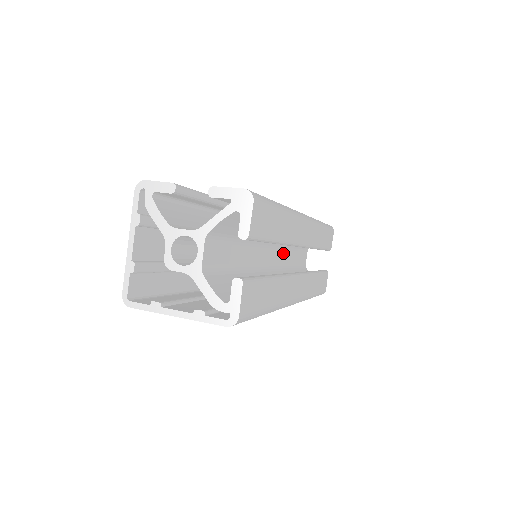
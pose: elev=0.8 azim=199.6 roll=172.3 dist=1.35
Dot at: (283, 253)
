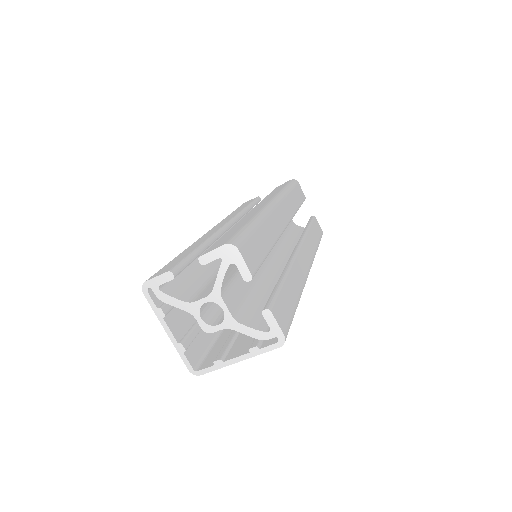
Dot at: occluded
